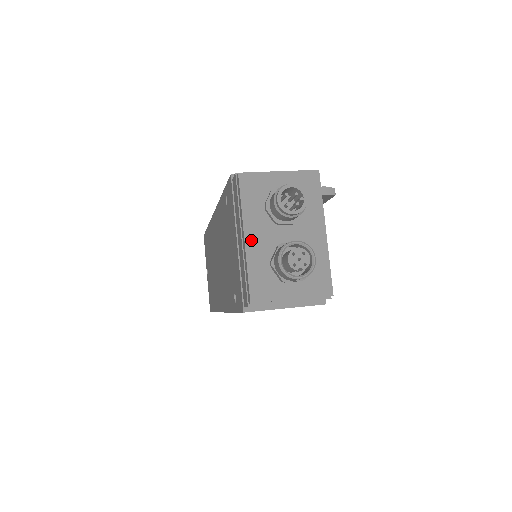
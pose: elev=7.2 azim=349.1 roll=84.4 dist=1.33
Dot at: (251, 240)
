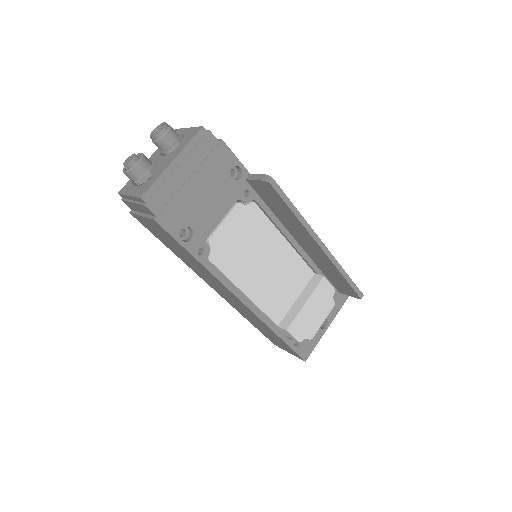
Dot at: occluded
